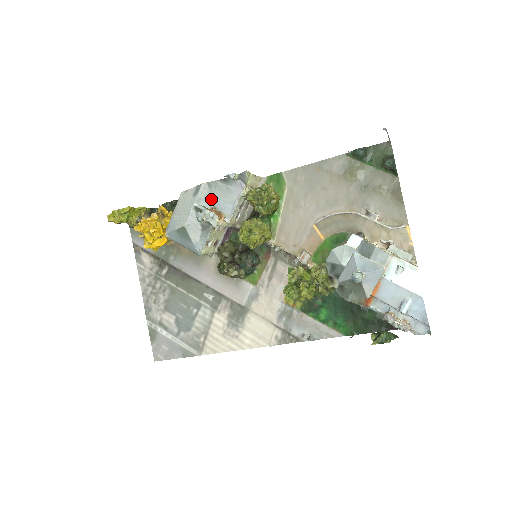
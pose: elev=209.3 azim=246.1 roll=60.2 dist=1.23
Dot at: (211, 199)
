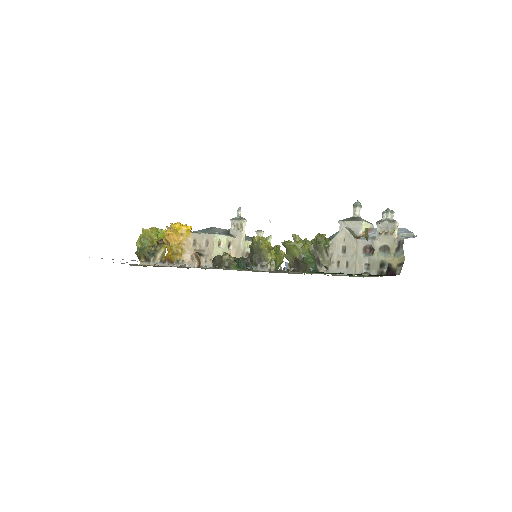
Dot at: occluded
